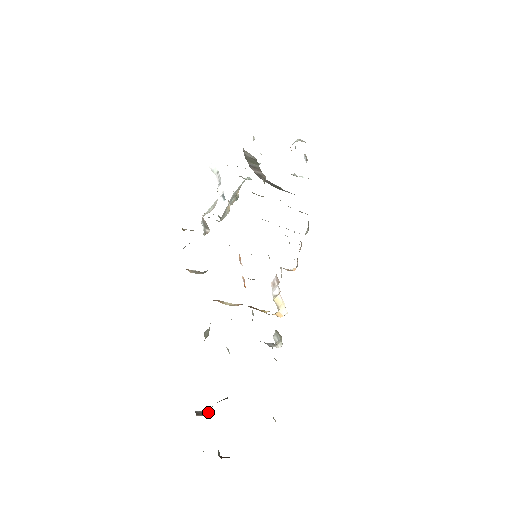
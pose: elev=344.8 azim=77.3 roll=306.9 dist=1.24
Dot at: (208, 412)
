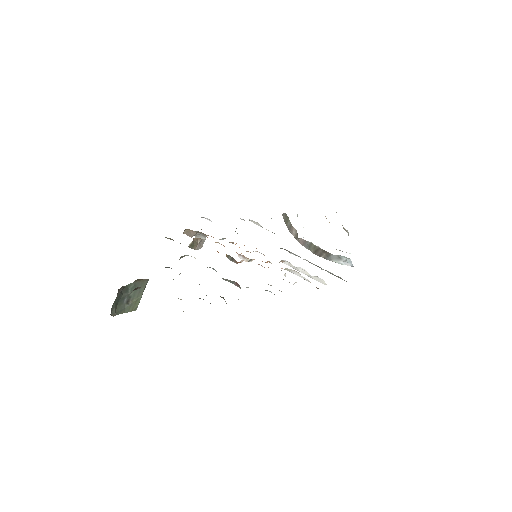
Dot at: occluded
